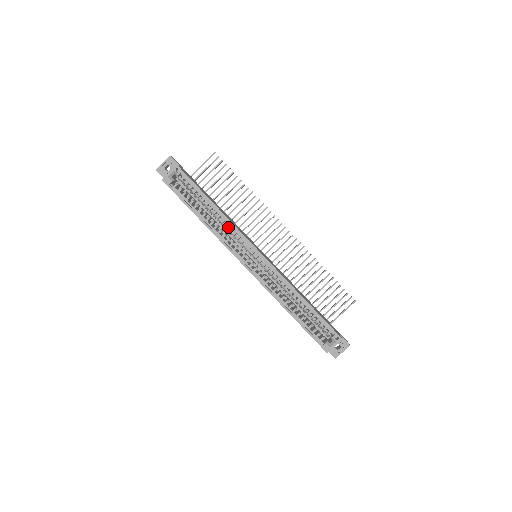
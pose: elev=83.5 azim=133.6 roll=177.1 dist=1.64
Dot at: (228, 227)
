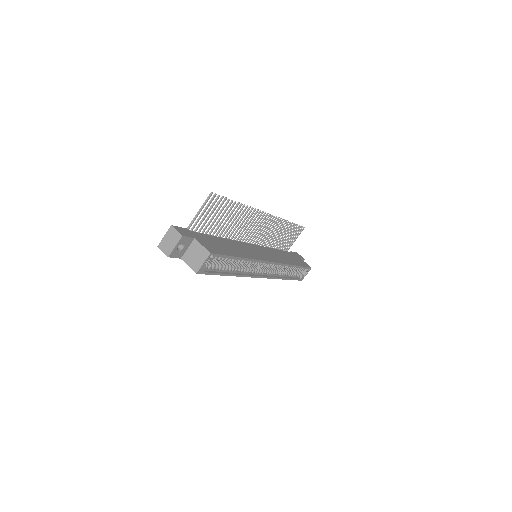
Dot at: (249, 262)
